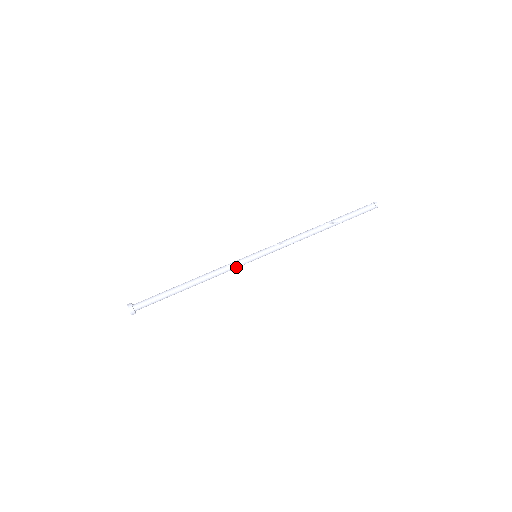
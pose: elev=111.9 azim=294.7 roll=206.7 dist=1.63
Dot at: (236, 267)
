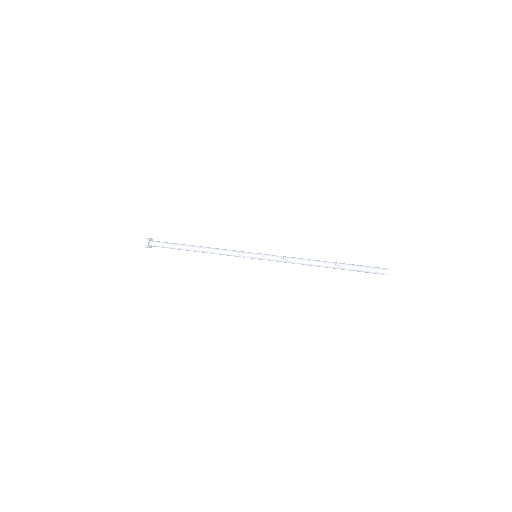
Dot at: (235, 255)
